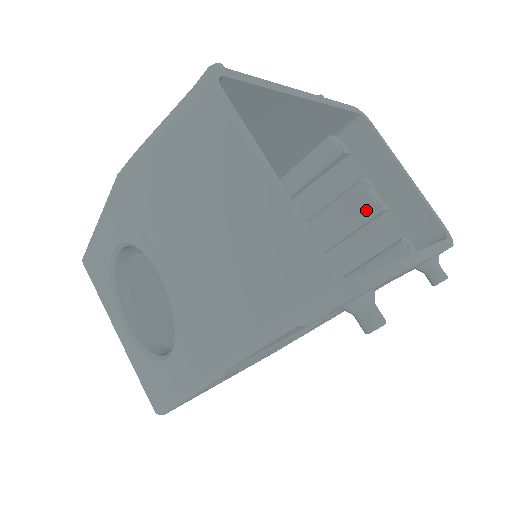
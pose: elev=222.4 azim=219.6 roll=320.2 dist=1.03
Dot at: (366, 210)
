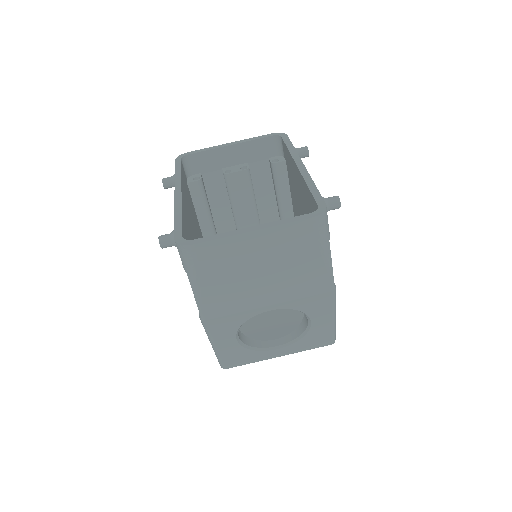
Dot at: (245, 177)
